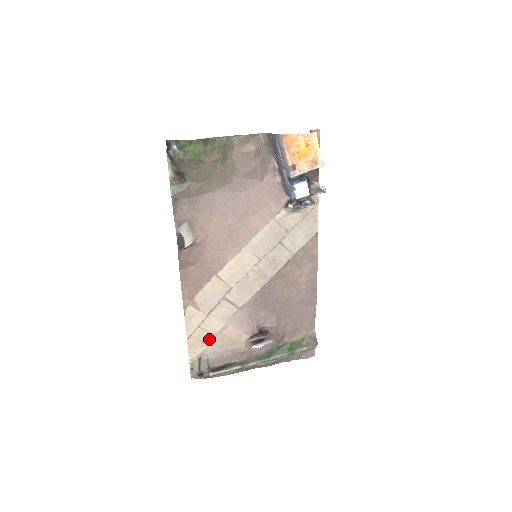
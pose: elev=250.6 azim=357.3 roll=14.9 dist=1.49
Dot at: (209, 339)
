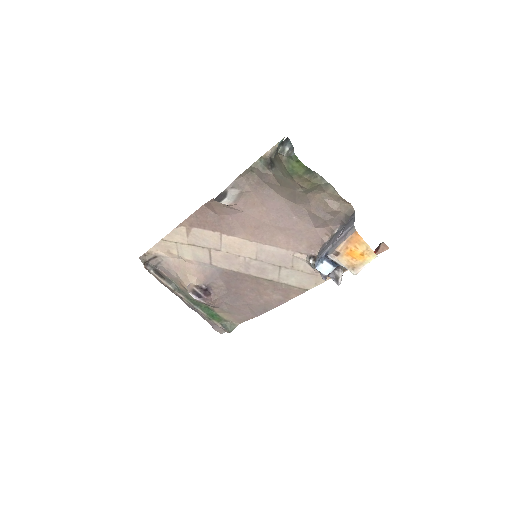
Dot at: (174, 255)
